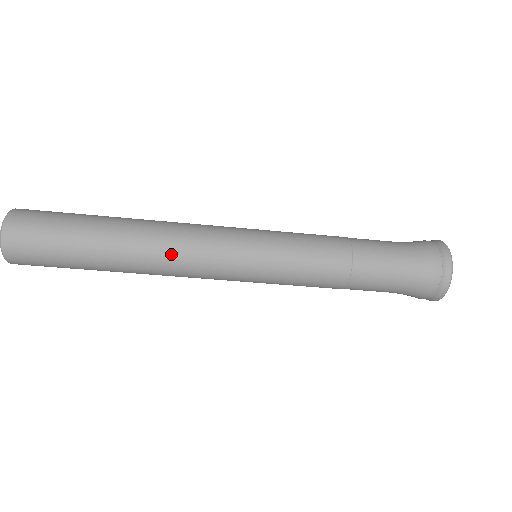
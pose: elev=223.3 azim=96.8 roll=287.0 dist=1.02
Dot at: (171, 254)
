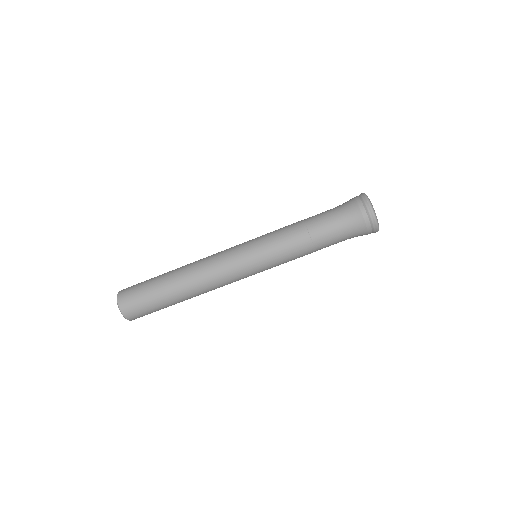
Dot at: (209, 283)
